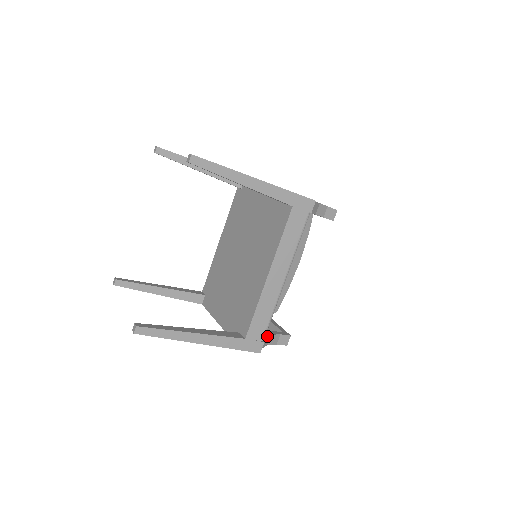
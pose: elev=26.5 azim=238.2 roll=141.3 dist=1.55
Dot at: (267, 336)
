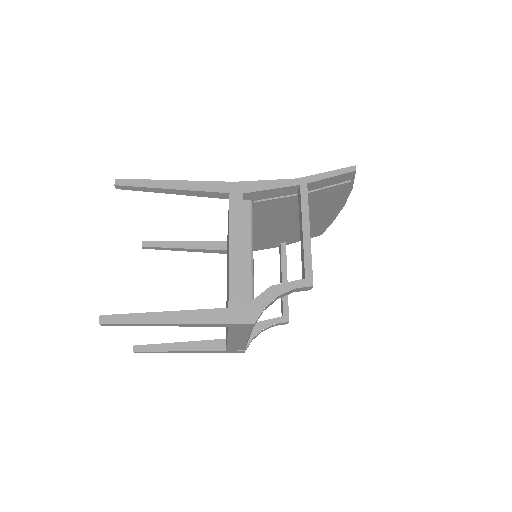
Dot at: (256, 335)
